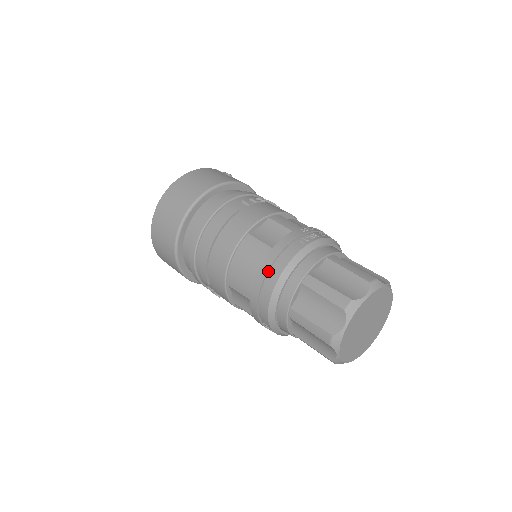
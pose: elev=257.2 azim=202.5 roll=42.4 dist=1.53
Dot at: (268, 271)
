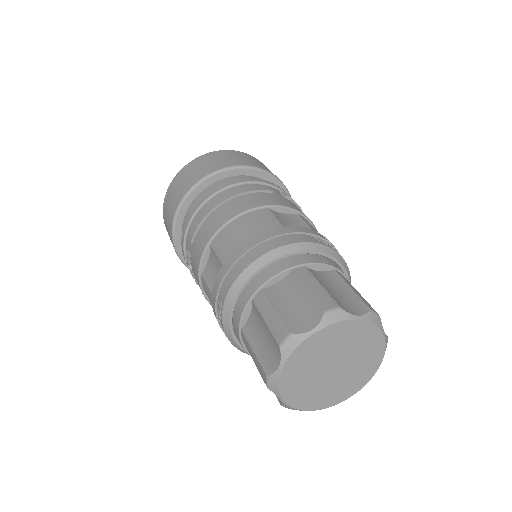
Dot at: (265, 240)
